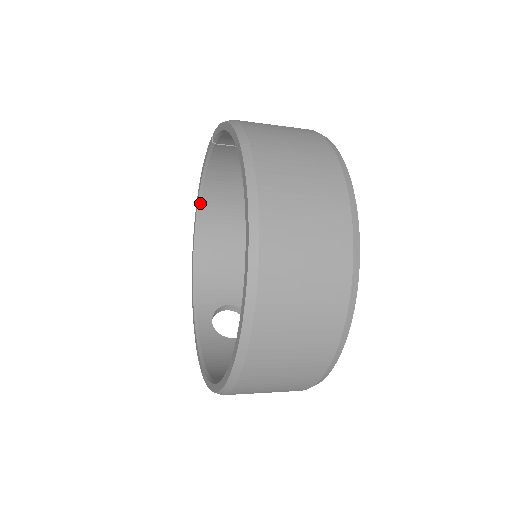
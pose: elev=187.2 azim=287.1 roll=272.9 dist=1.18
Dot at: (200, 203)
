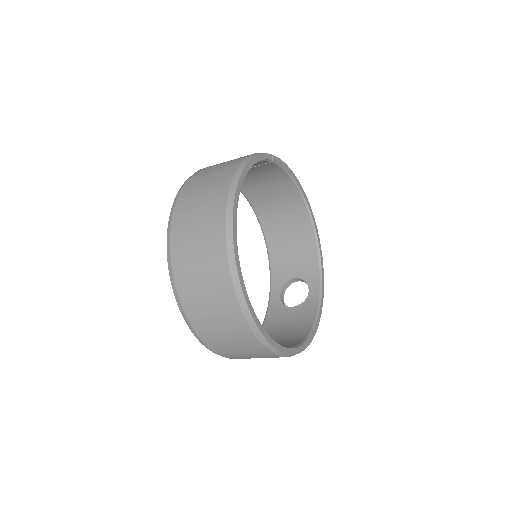
Dot at: (252, 206)
